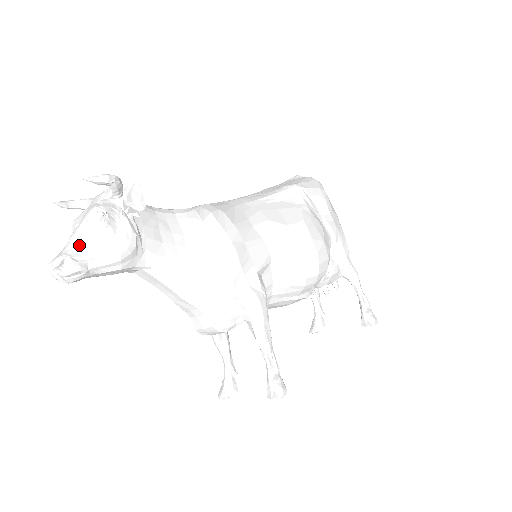
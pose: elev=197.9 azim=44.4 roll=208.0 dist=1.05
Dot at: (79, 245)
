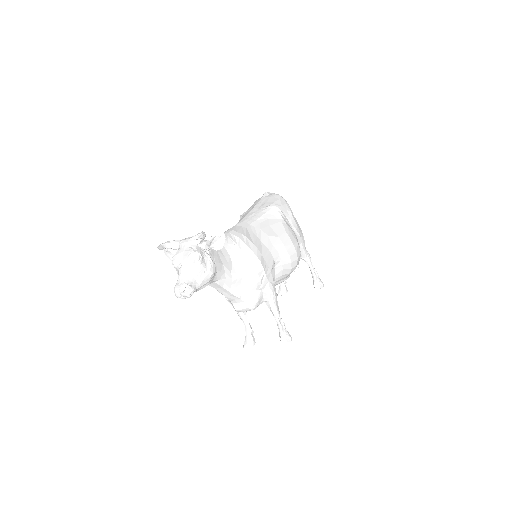
Dot at: (189, 276)
